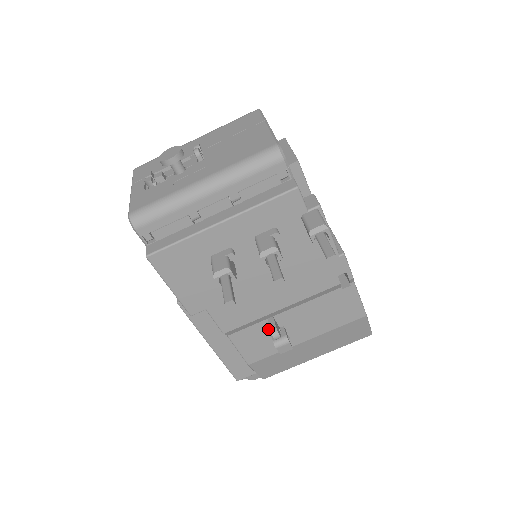
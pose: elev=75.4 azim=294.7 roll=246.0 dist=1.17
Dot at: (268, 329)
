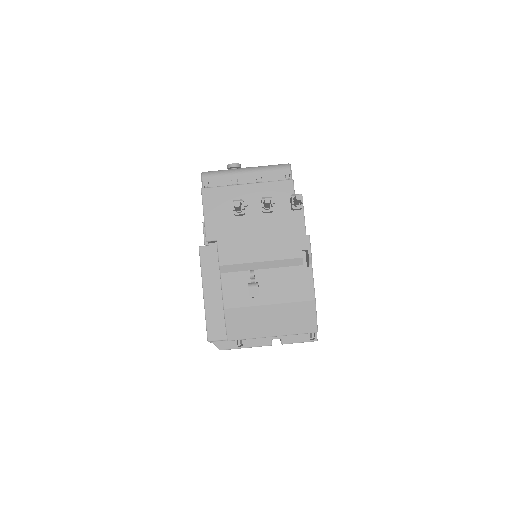
Dot at: (247, 280)
